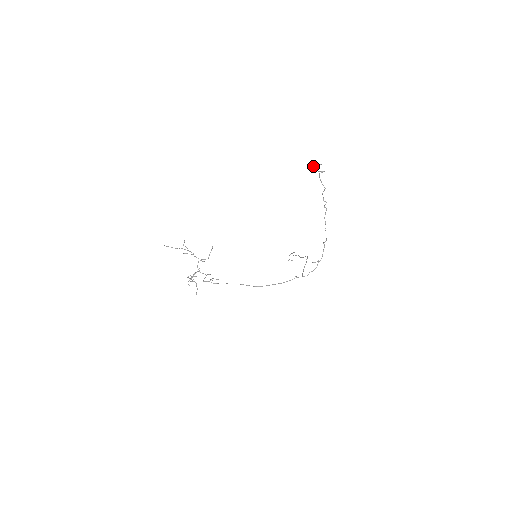
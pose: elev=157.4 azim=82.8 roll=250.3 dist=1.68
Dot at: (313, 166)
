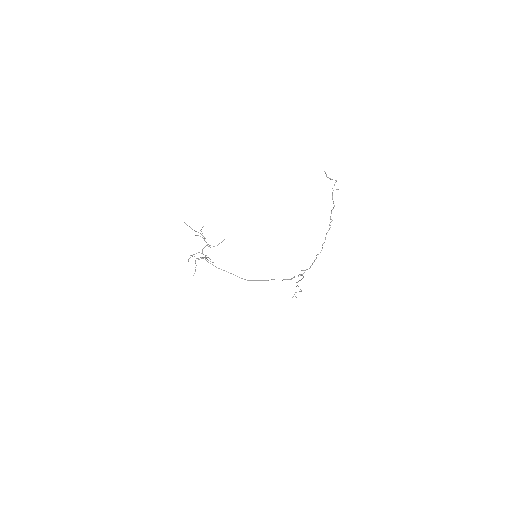
Dot at: occluded
